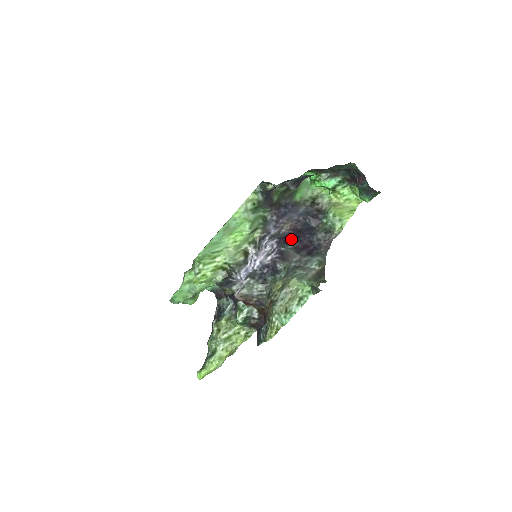
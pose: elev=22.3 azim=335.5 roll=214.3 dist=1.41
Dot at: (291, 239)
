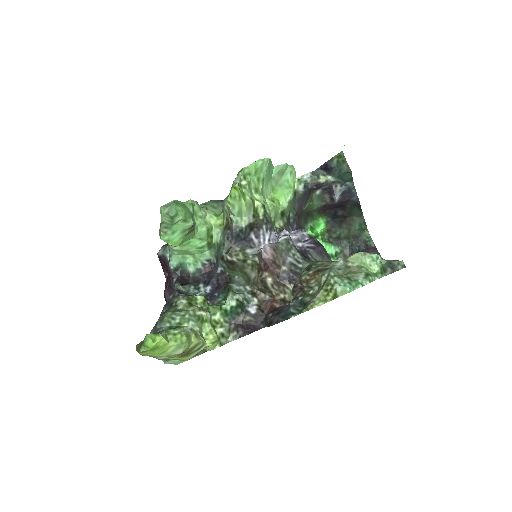
Dot at: occluded
